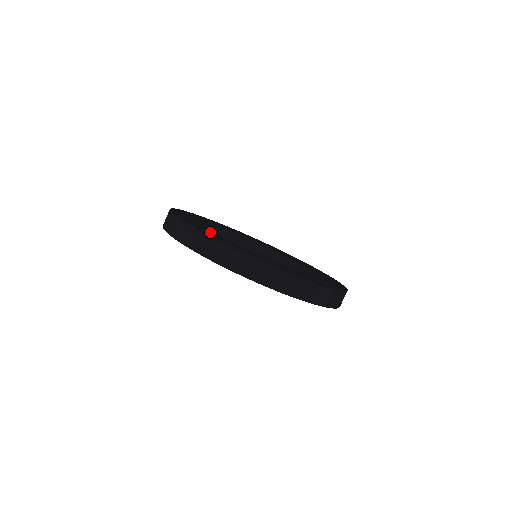
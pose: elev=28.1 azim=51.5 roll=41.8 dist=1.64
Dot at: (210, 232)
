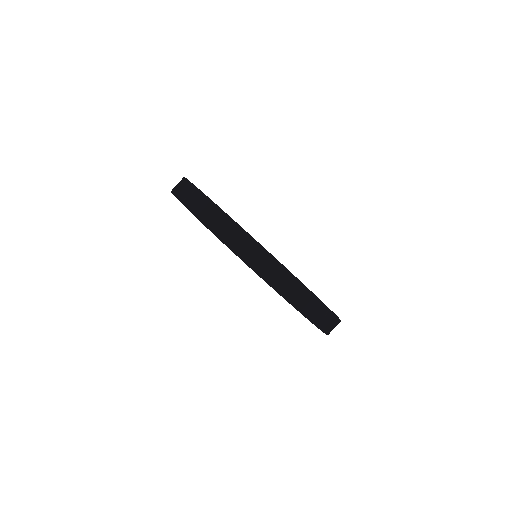
Dot at: occluded
